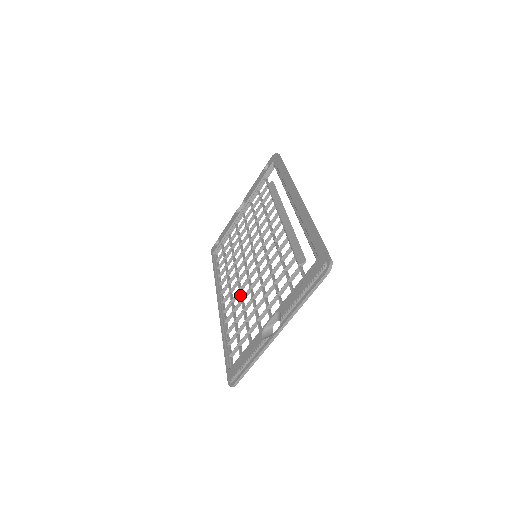
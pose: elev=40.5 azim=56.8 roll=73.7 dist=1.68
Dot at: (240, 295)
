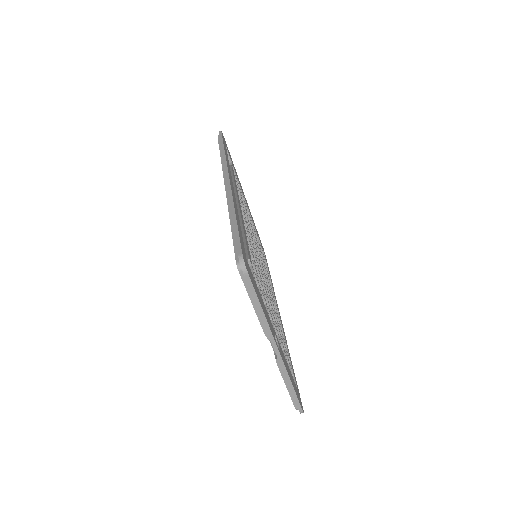
Dot at: occluded
